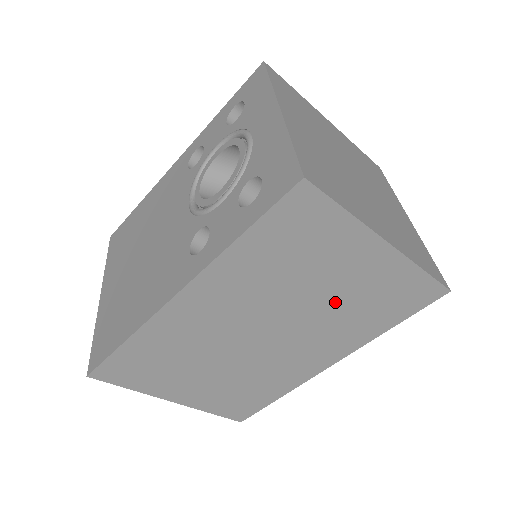
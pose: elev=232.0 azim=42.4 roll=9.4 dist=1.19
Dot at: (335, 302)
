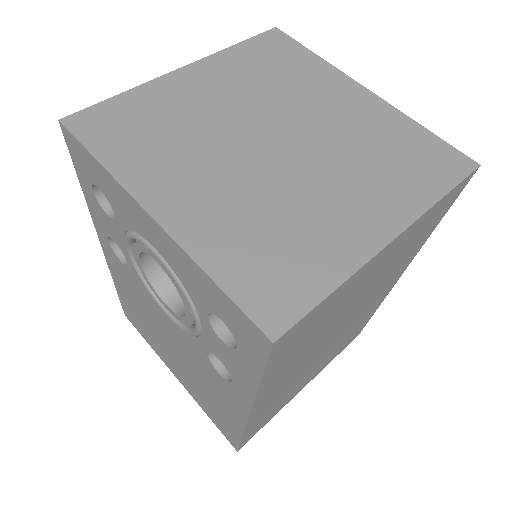
Dot at: (375, 282)
